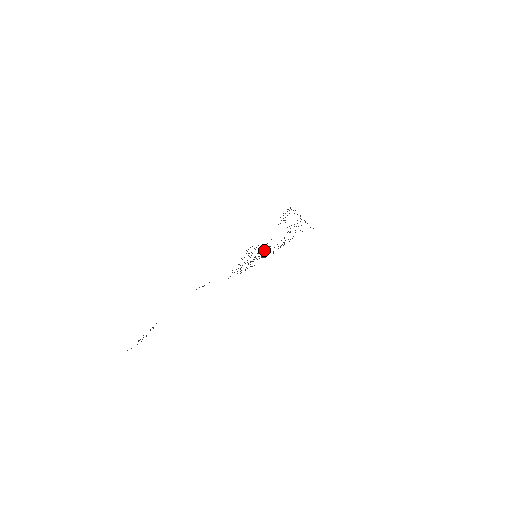
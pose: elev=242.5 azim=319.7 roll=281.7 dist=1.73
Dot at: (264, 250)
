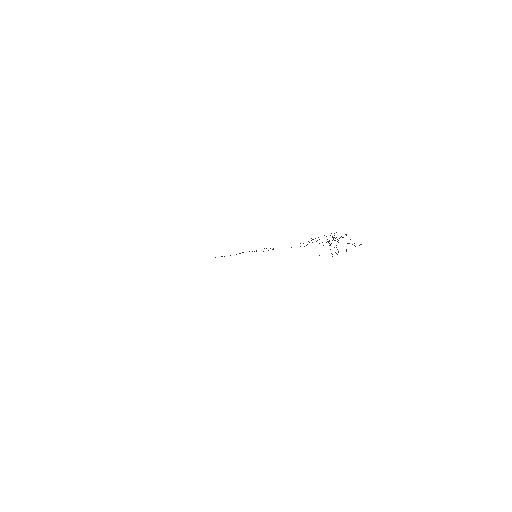
Dot at: occluded
